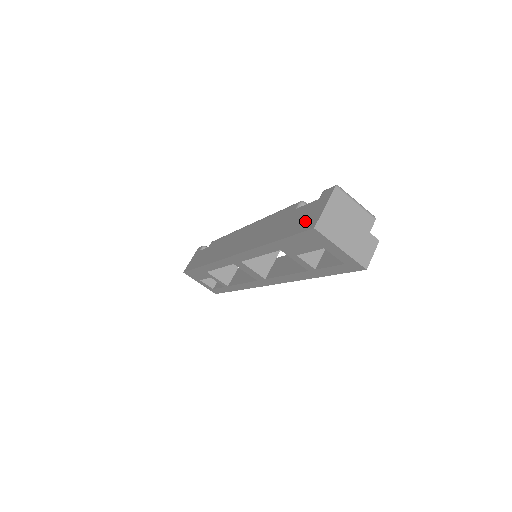
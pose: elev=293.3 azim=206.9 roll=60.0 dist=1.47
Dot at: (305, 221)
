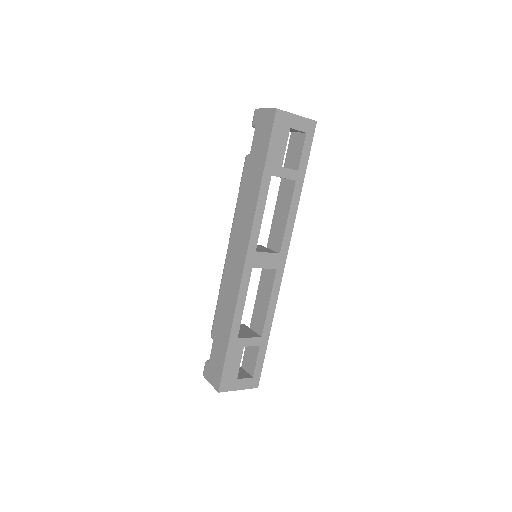
Dot at: (266, 128)
